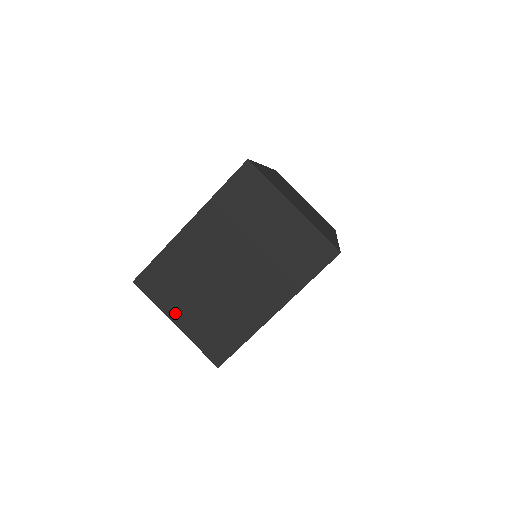
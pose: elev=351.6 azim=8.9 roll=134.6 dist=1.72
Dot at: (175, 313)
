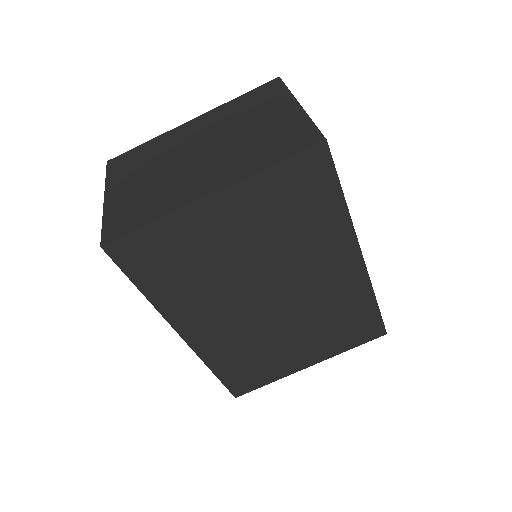
Dot at: (114, 188)
